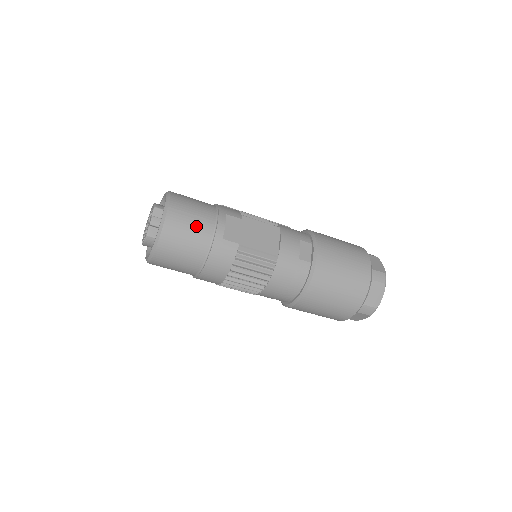
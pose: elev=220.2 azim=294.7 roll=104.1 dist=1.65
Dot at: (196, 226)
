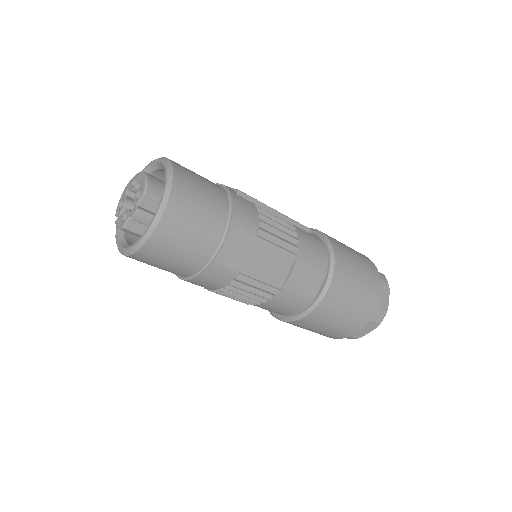
Dot at: (193, 244)
